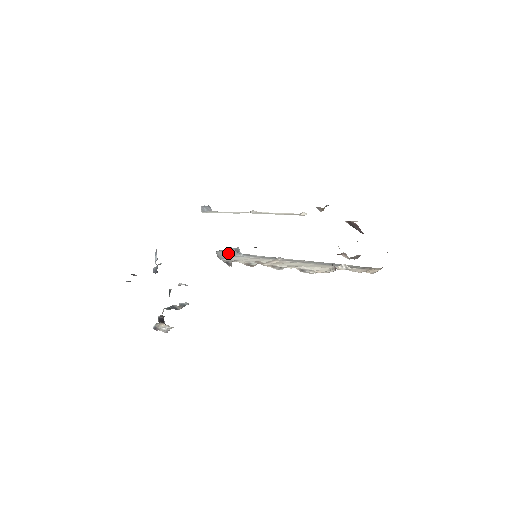
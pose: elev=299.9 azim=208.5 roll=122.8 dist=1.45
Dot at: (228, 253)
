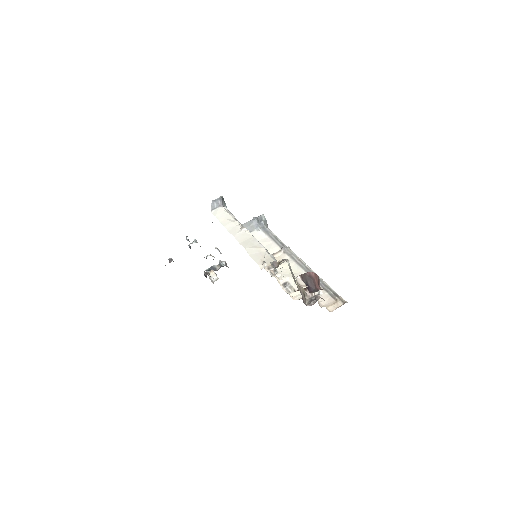
Dot at: (250, 226)
